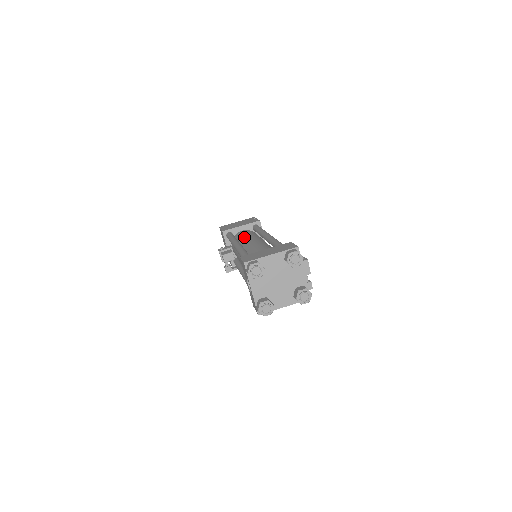
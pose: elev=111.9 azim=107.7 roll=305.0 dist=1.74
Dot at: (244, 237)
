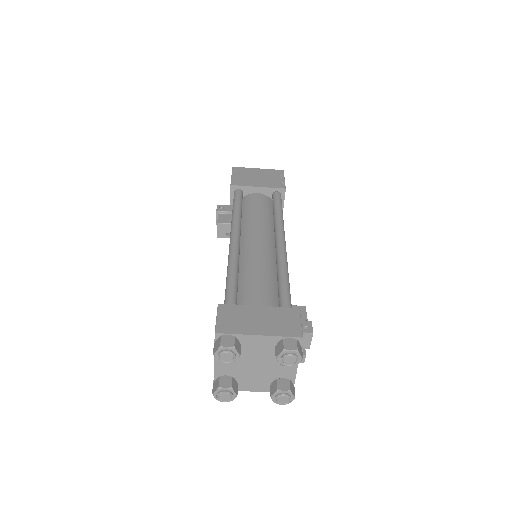
Dot at: (252, 217)
